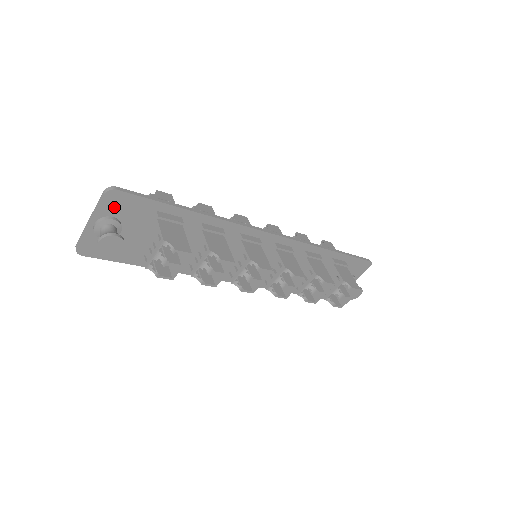
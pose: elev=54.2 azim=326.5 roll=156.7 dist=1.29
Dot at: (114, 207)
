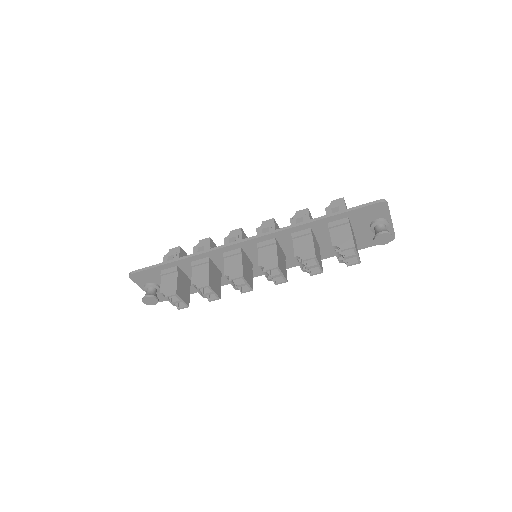
Dot at: (142, 280)
